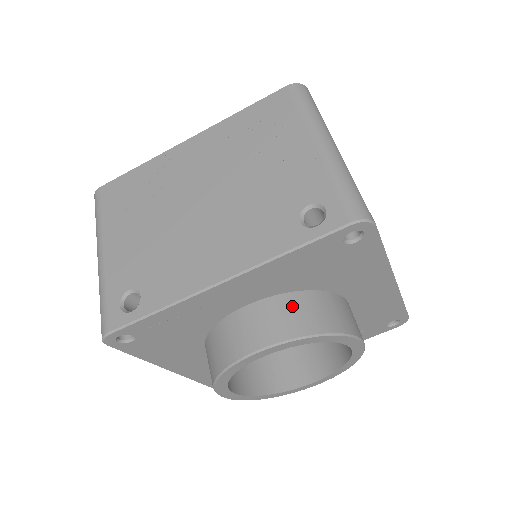
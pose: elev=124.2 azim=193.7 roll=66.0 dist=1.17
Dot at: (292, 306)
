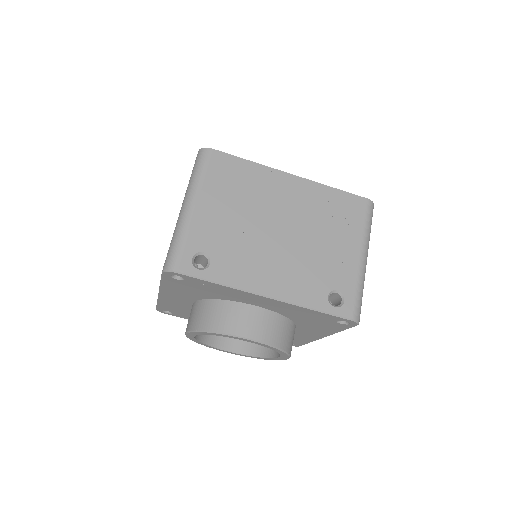
Dot at: (279, 324)
